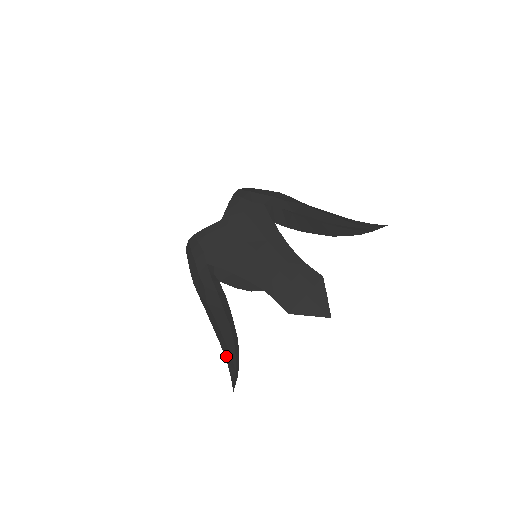
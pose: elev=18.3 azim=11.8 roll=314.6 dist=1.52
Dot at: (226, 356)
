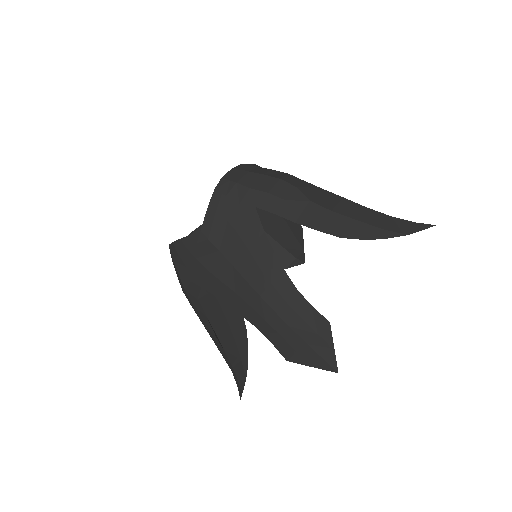
Dot at: occluded
